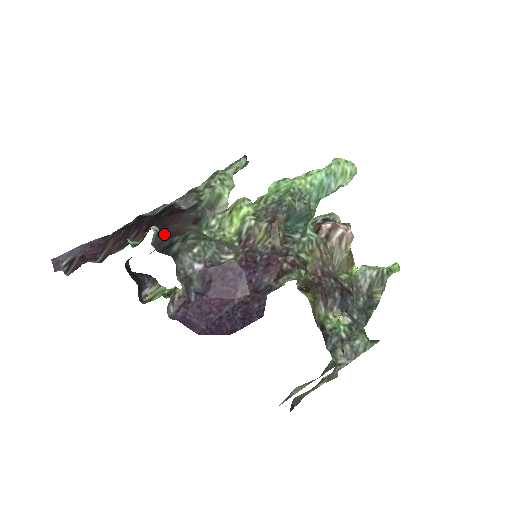
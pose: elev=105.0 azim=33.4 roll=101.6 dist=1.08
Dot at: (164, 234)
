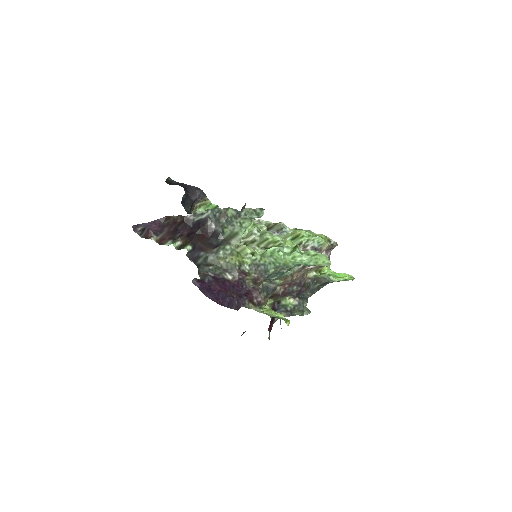
Dot at: (196, 247)
